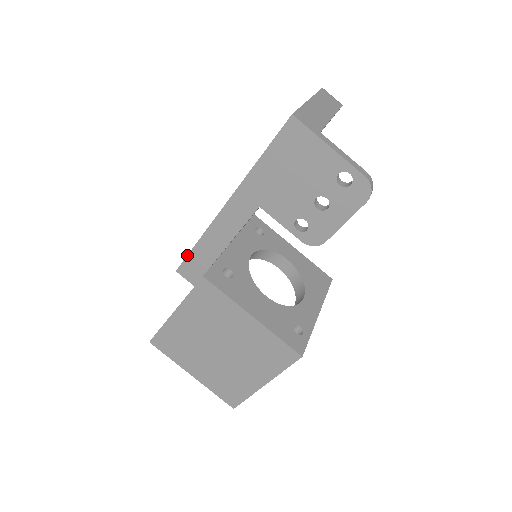
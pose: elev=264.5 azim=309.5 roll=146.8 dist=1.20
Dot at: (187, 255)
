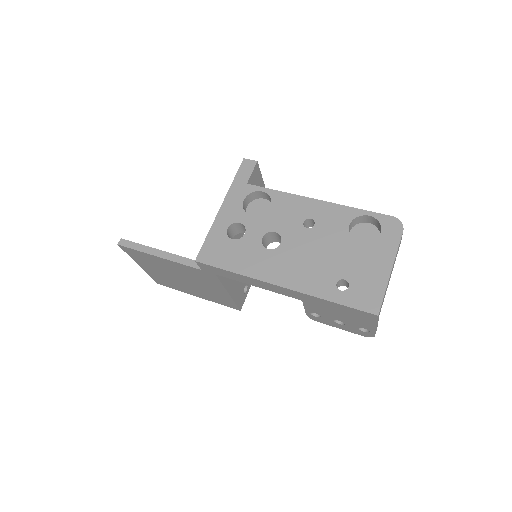
Dot at: (216, 267)
